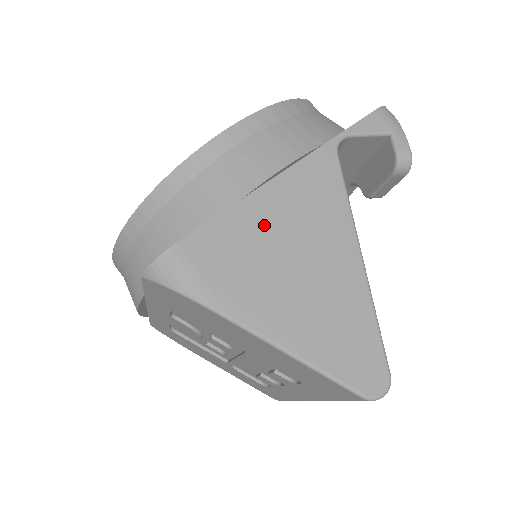
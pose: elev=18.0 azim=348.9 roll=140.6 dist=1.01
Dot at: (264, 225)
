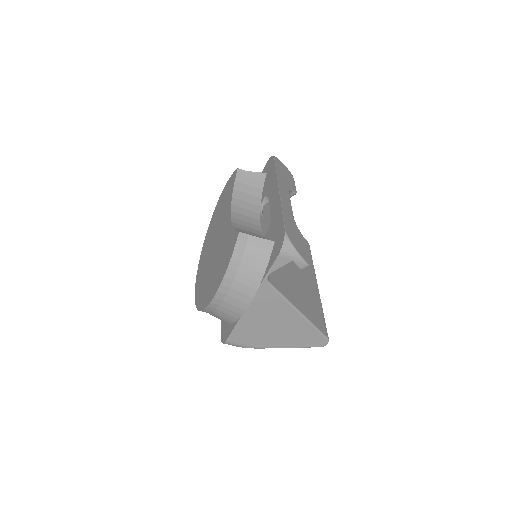
Dot at: (254, 322)
